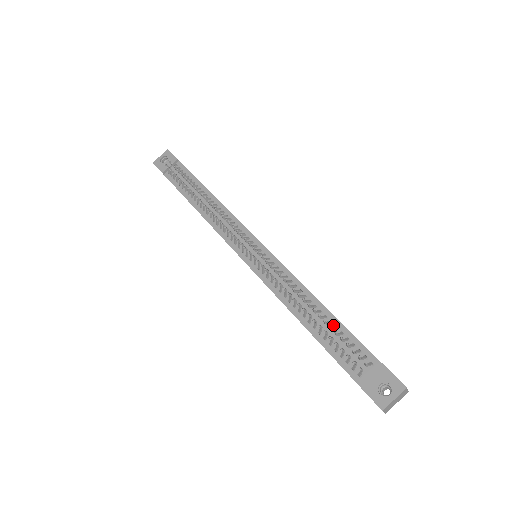
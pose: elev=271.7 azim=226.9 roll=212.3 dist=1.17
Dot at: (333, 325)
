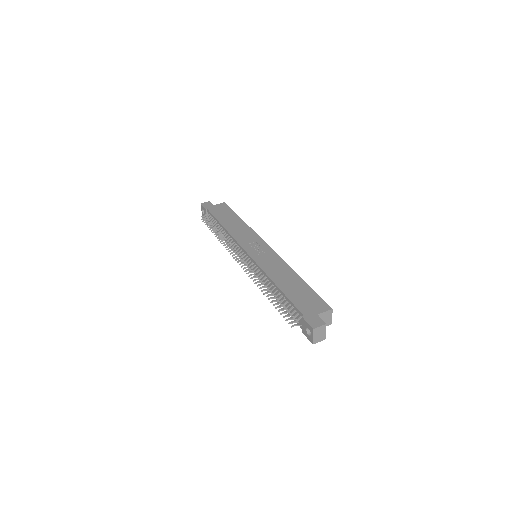
Dot at: (283, 297)
